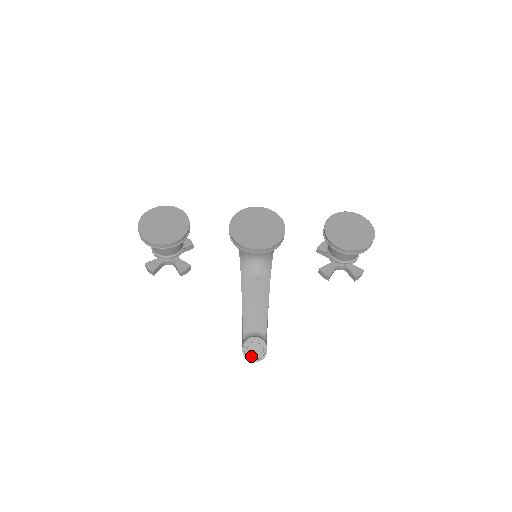
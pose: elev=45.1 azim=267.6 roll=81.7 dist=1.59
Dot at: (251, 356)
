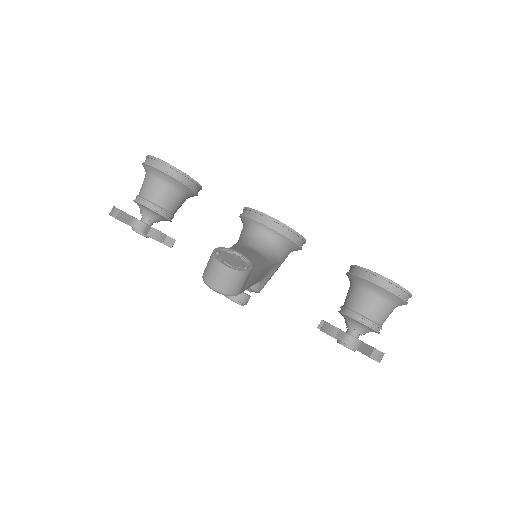
Dot at: (223, 261)
